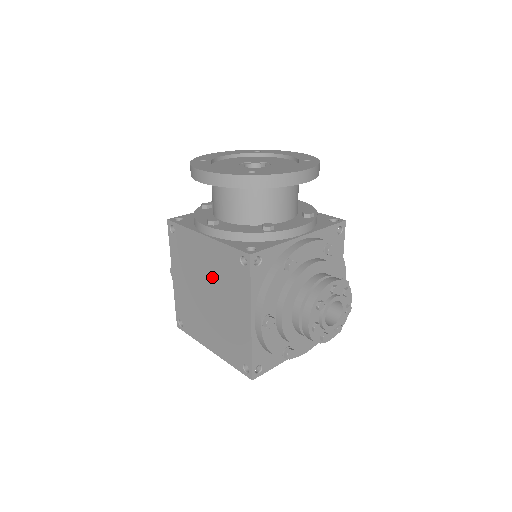
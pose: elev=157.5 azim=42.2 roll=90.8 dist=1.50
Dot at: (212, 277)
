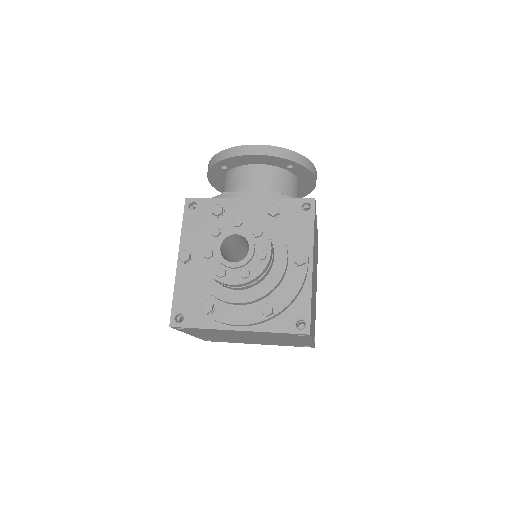
Dot at: occluded
